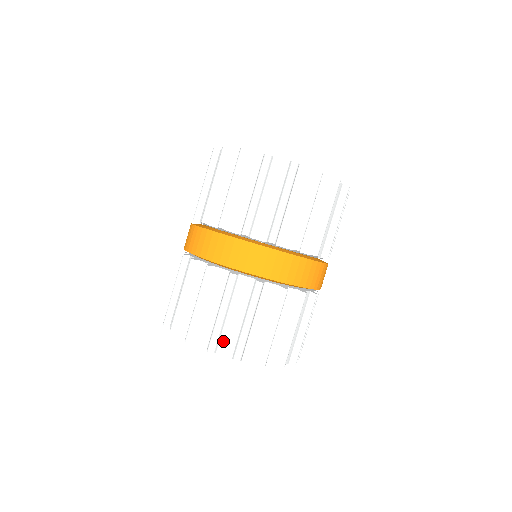
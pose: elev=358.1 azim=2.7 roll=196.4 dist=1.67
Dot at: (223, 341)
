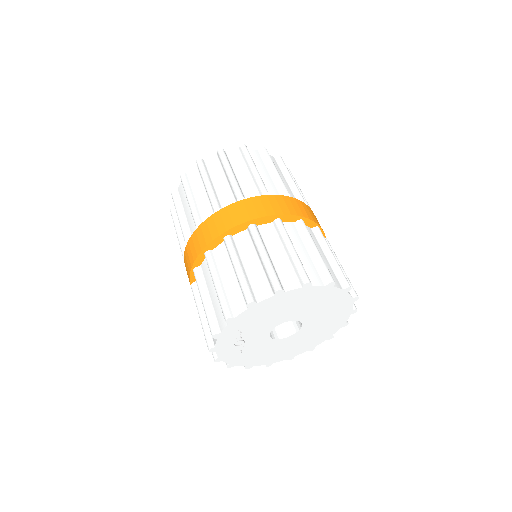
Dot at: (283, 279)
